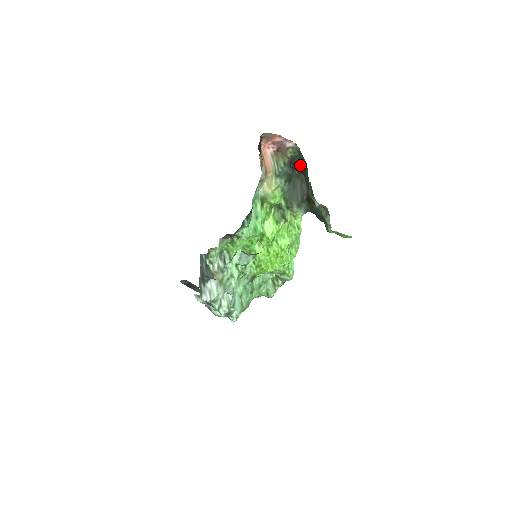
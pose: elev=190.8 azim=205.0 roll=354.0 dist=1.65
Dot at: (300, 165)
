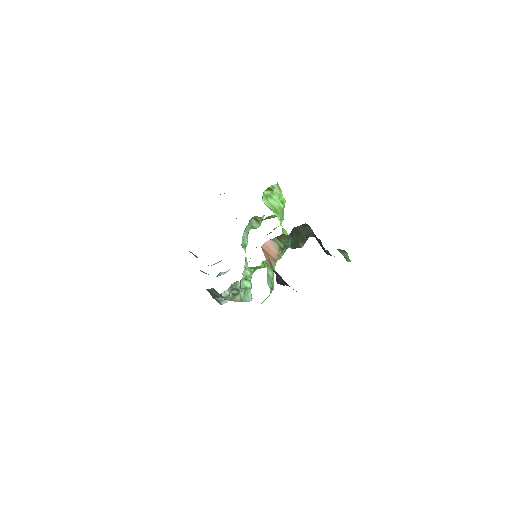
Dot at: occluded
